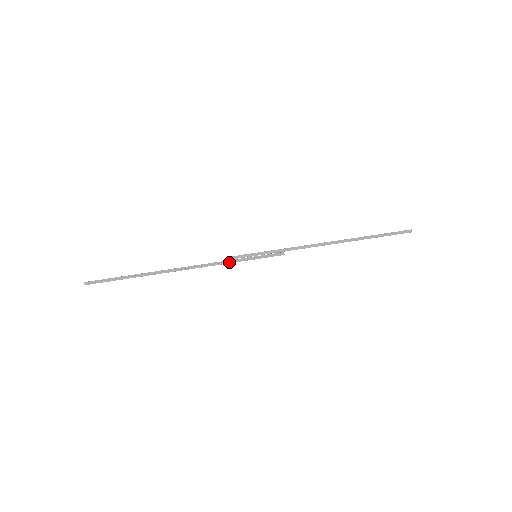
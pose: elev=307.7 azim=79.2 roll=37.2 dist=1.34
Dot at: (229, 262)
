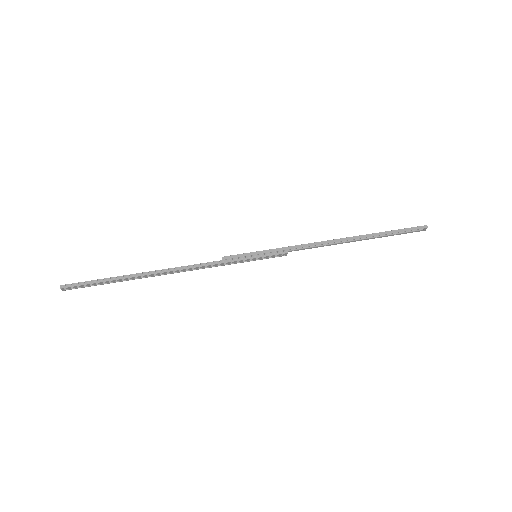
Dot at: (226, 261)
